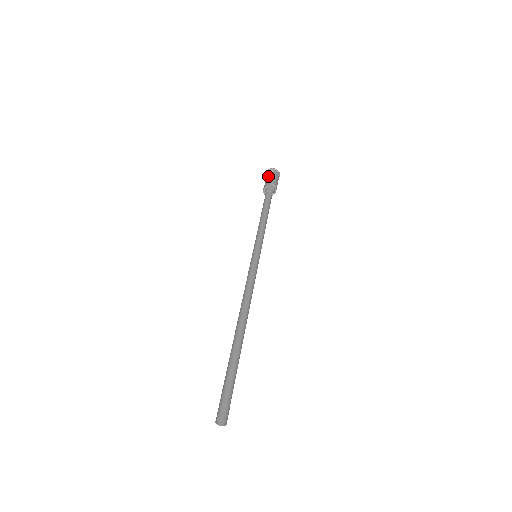
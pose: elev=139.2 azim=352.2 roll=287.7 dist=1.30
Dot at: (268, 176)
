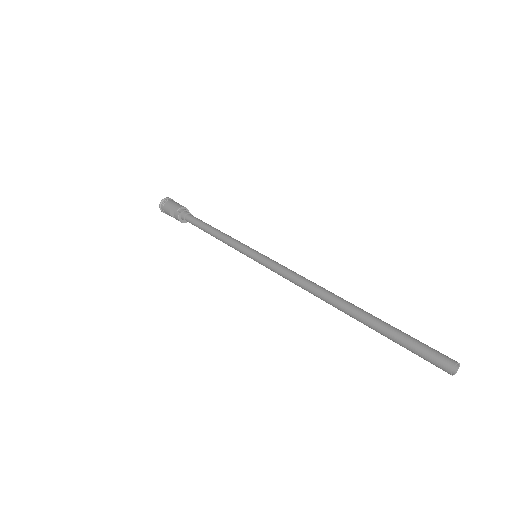
Dot at: (167, 208)
